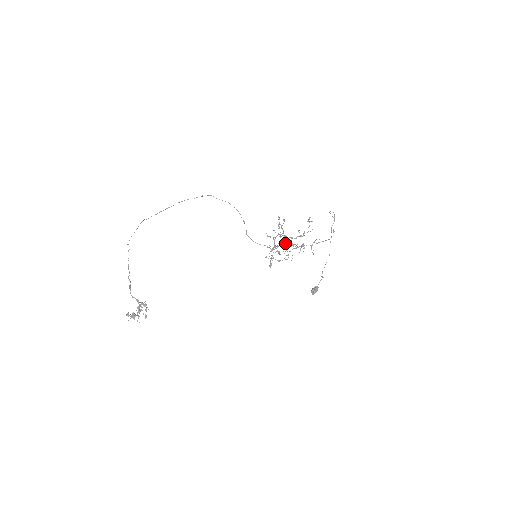
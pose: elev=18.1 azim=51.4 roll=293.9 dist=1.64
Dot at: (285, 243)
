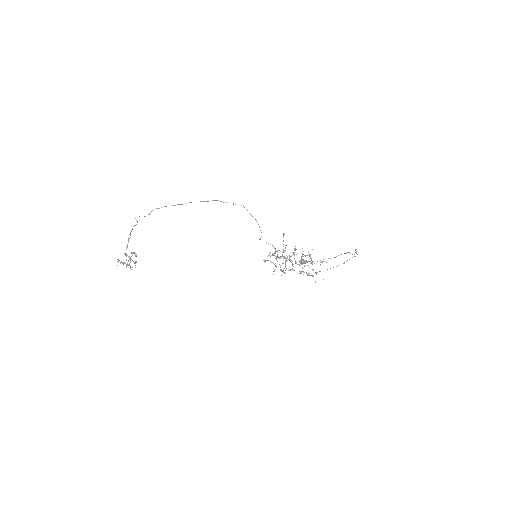
Dot at: (289, 260)
